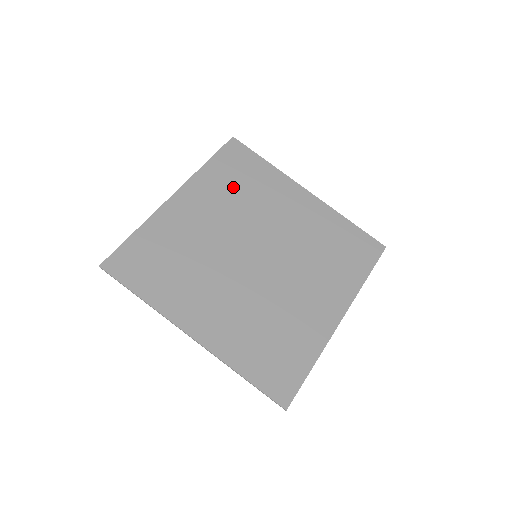
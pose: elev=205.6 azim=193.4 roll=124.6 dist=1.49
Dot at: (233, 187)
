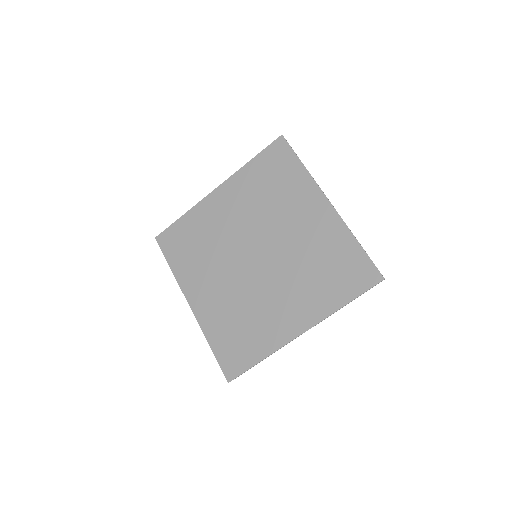
Dot at: (262, 188)
